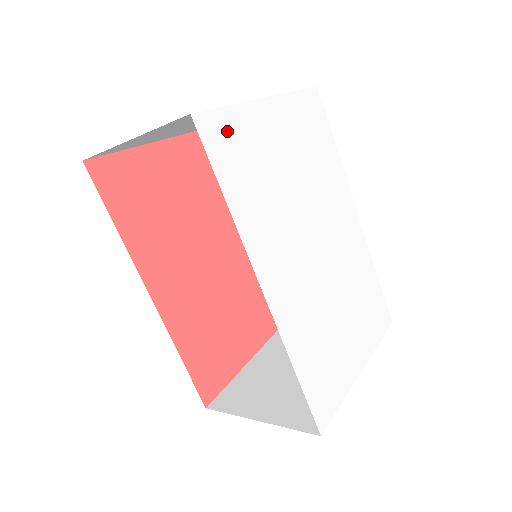
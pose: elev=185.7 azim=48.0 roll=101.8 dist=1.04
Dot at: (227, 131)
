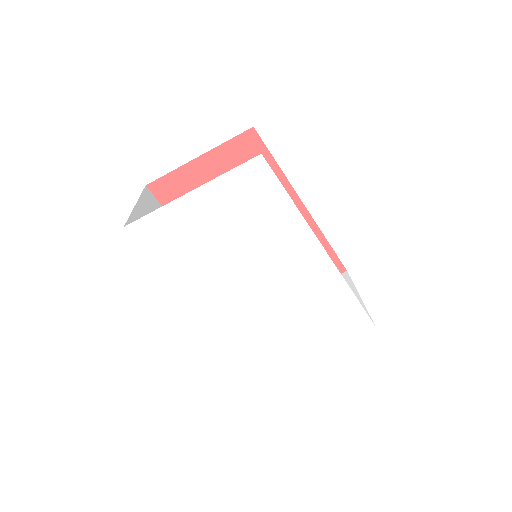
Dot at: (156, 227)
